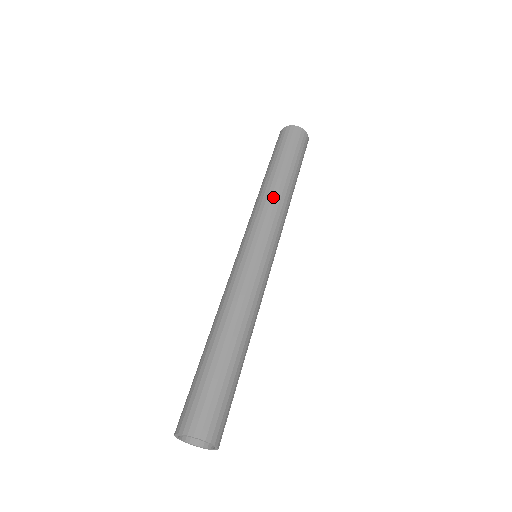
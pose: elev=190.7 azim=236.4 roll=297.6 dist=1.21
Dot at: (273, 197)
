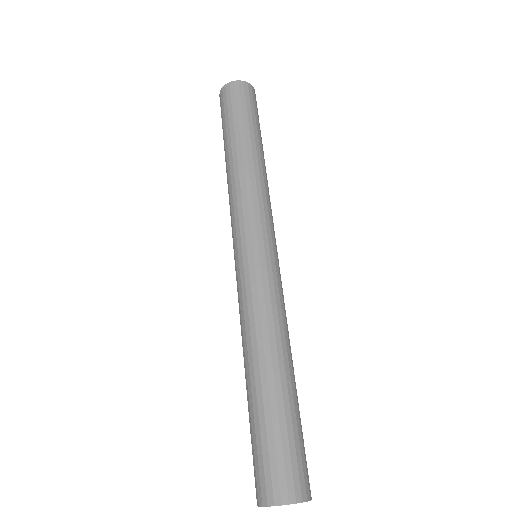
Dot at: (262, 181)
